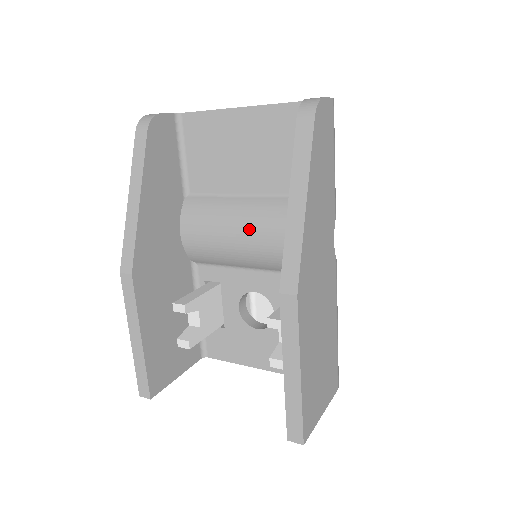
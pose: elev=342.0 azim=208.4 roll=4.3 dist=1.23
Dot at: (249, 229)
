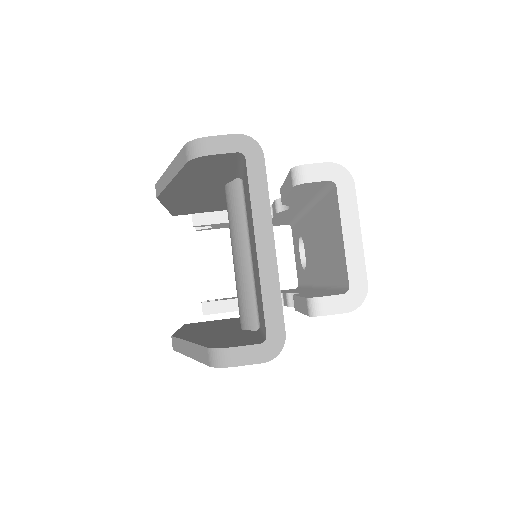
Dot at: (234, 265)
